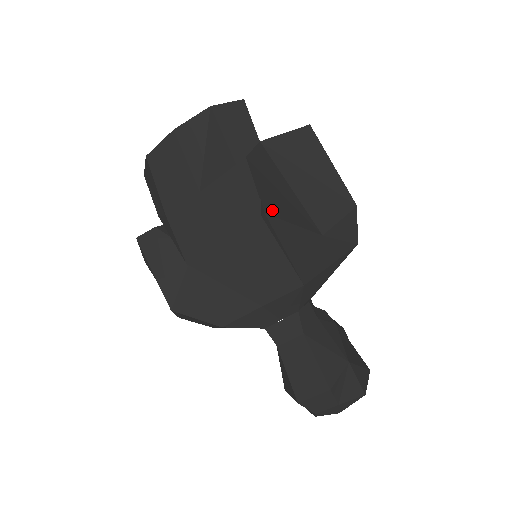
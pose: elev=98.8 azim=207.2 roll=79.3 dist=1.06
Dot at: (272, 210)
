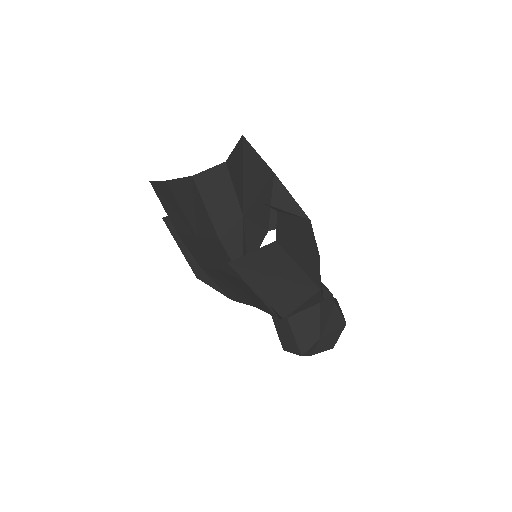
Dot at: occluded
